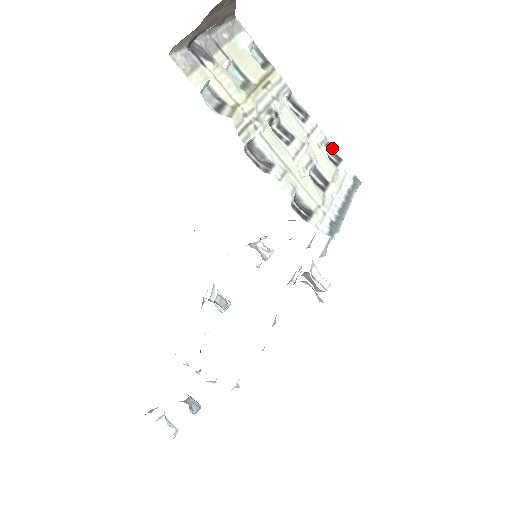
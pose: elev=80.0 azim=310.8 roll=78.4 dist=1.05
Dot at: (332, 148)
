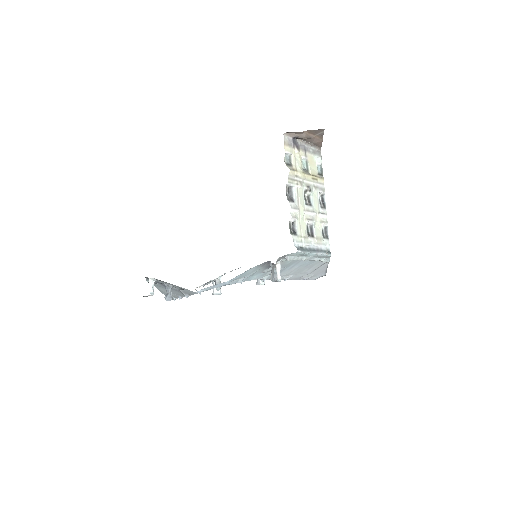
Dot at: (327, 231)
